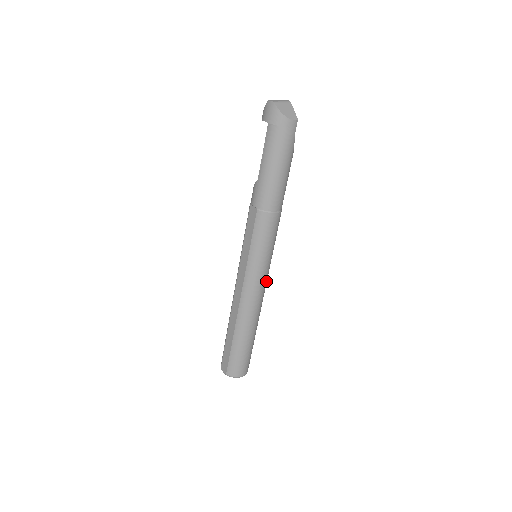
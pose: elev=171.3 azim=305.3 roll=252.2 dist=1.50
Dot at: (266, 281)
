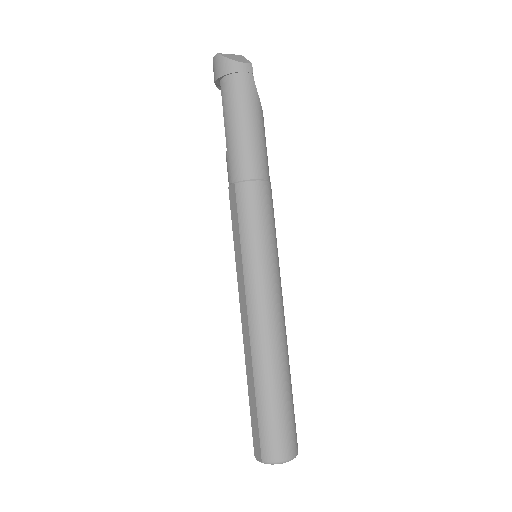
Dot at: (279, 287)
